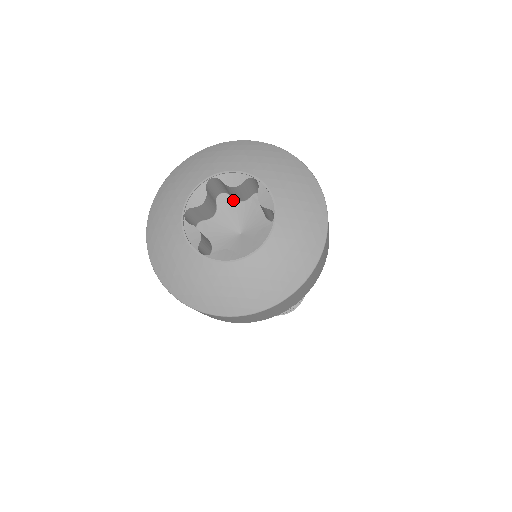
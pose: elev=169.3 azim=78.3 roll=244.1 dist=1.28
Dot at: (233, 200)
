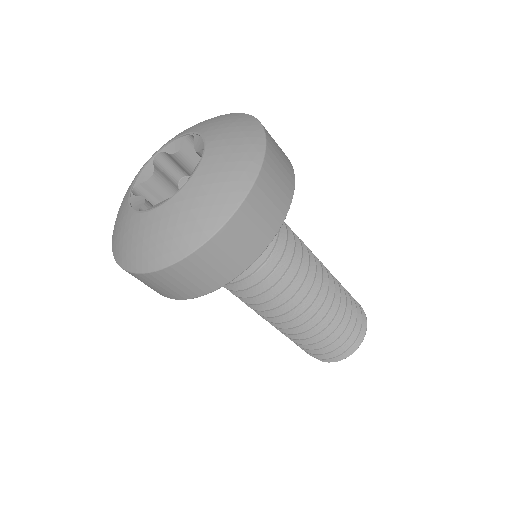
Dot at: occluded
